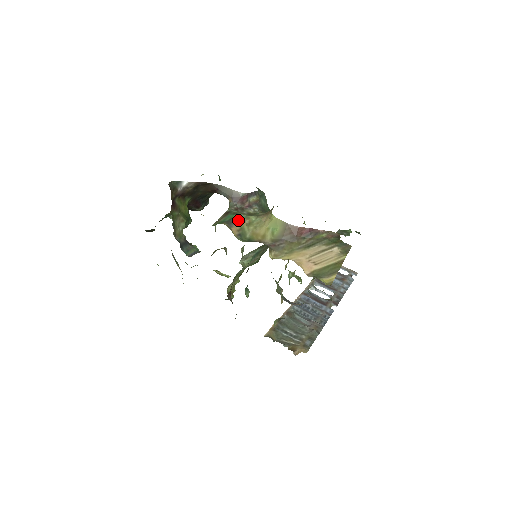
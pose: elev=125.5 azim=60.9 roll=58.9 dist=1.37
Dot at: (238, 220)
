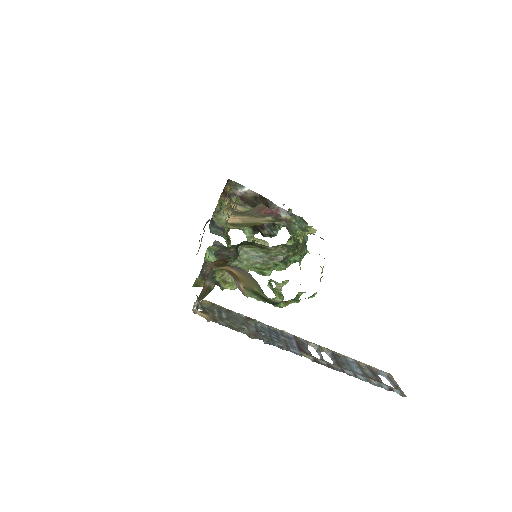
Dot at: (247, 208)
